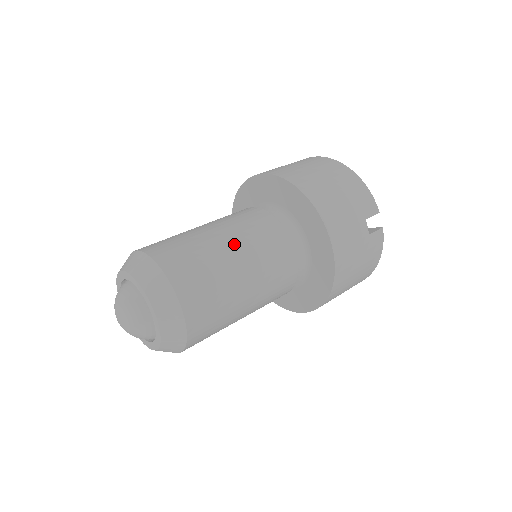
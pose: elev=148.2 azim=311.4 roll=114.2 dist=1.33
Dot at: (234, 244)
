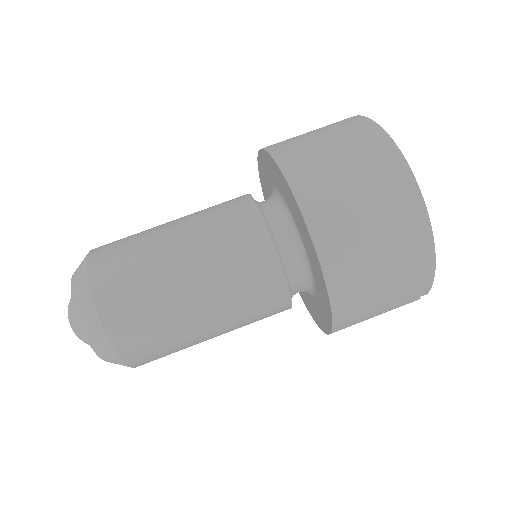
Dot at: (212, 315)
